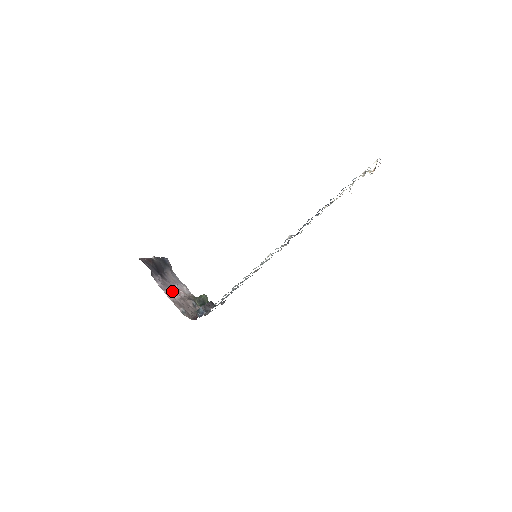
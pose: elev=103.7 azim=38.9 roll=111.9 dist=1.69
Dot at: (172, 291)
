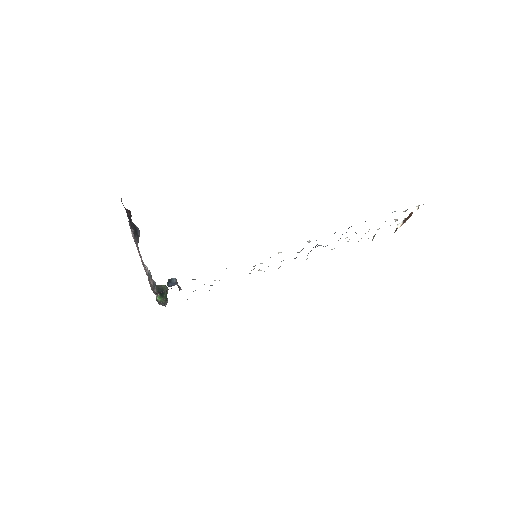
Dot at: occluded
